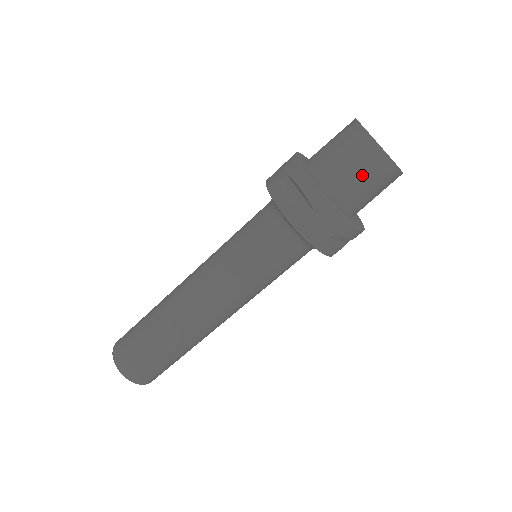
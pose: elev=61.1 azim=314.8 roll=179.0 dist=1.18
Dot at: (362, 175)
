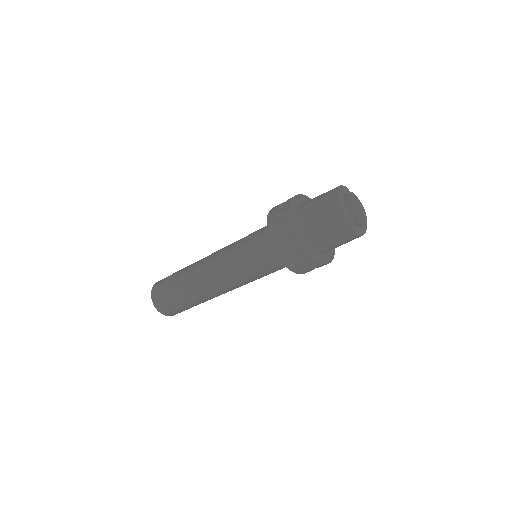
Dot at: (336, 240)
